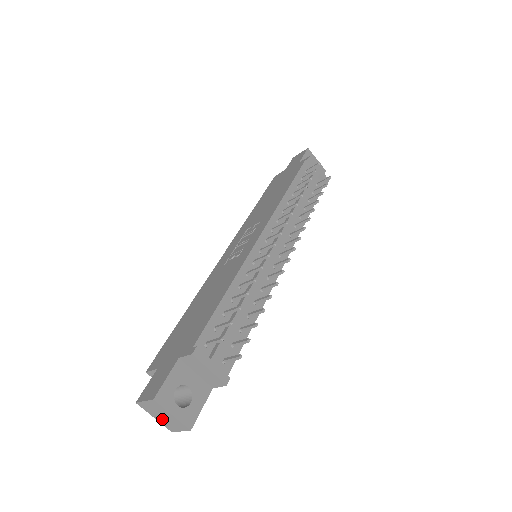
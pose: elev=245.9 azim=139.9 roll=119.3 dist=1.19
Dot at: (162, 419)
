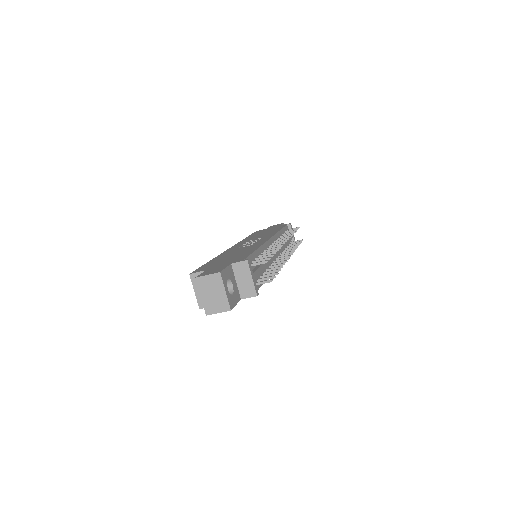
Dot at: (209, 298)
